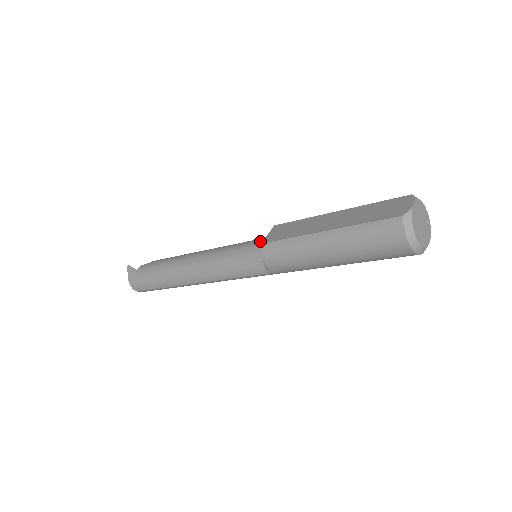
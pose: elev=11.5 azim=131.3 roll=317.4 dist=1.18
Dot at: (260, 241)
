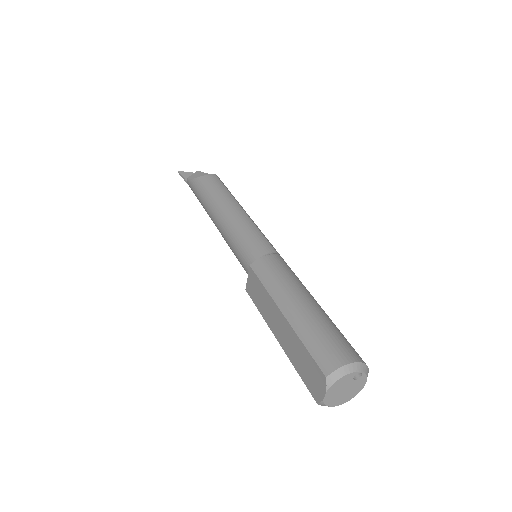
Dot at: (247, 269)
